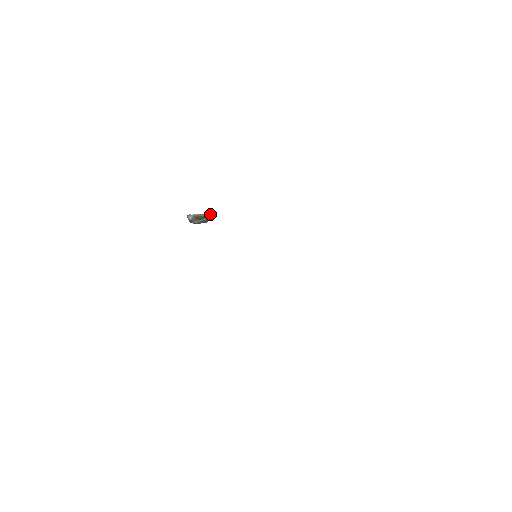
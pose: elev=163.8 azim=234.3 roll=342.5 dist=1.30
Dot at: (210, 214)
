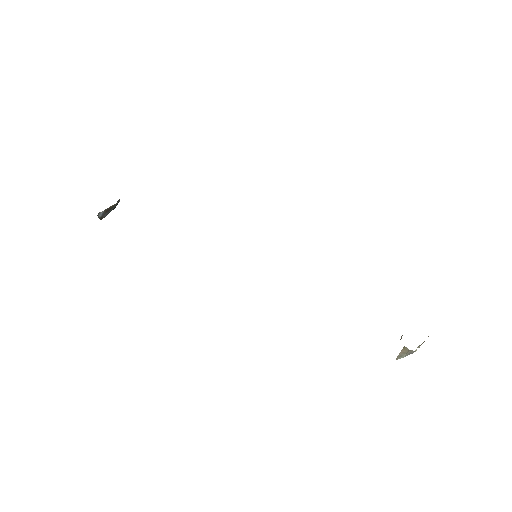
Dot at: (119, 199)
